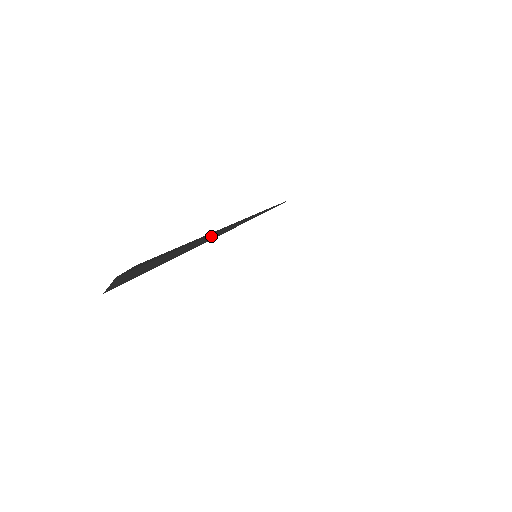
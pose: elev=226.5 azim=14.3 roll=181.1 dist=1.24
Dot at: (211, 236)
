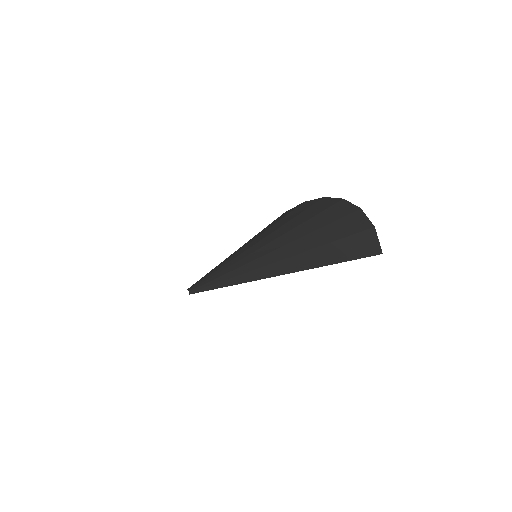
Dot at: occluded
